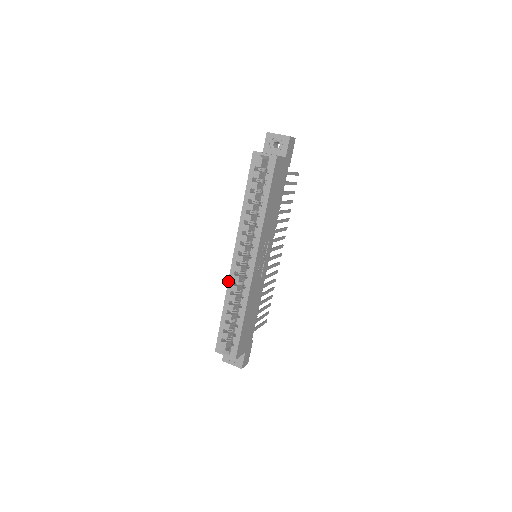
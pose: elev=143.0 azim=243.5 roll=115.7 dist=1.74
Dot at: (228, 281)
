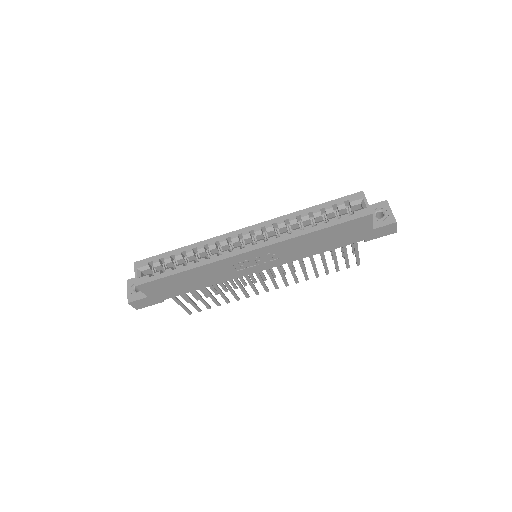
Dot at: (217, 236)
